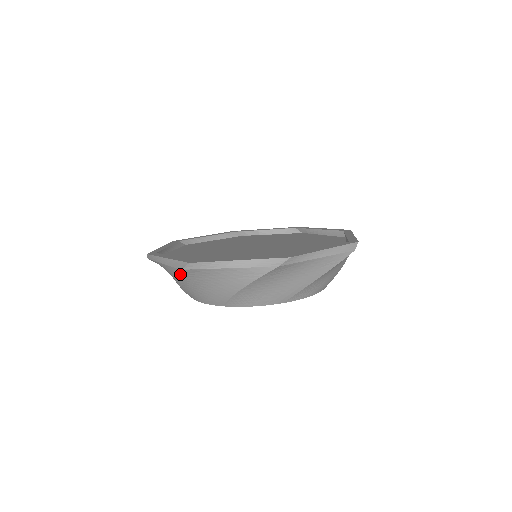
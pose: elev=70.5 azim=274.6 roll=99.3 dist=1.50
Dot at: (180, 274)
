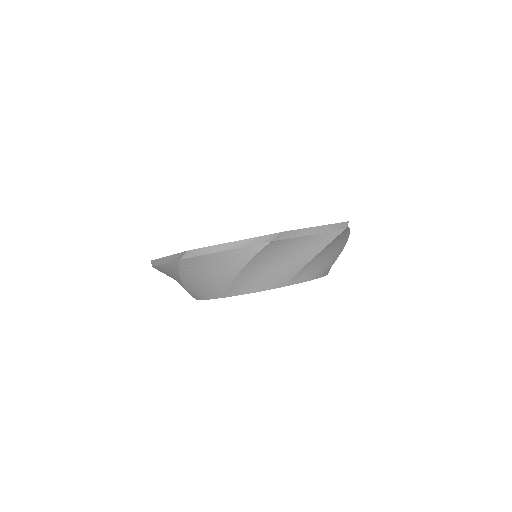
Dot at: (180, 266)
